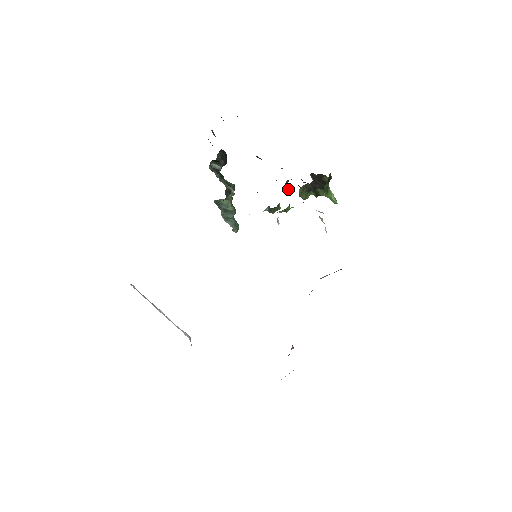
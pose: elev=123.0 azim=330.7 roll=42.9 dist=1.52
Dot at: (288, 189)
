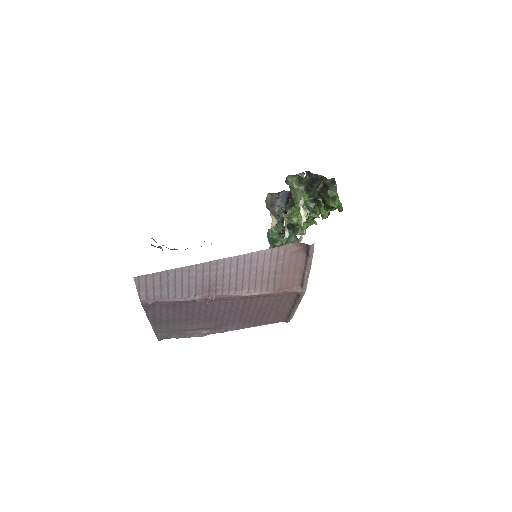
Dot at: (312, 212)
